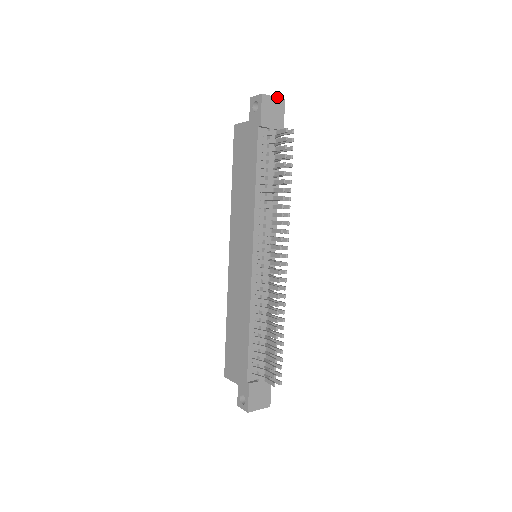
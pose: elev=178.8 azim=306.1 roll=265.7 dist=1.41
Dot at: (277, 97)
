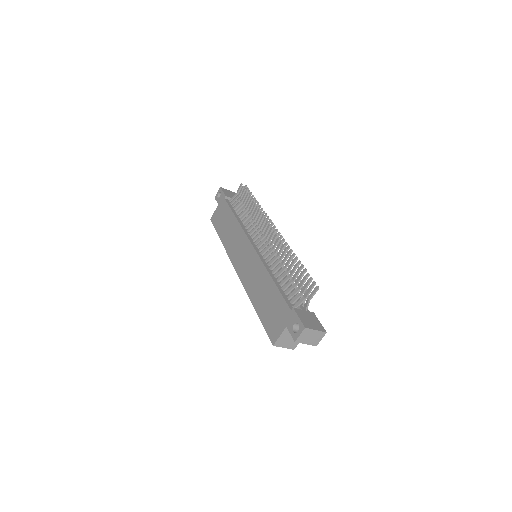
Dot at: (230, 191)
